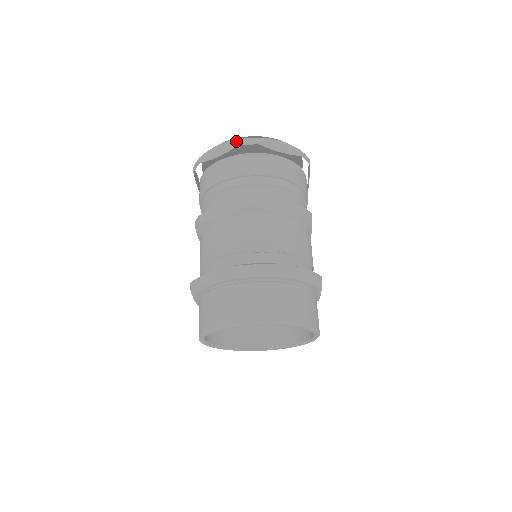
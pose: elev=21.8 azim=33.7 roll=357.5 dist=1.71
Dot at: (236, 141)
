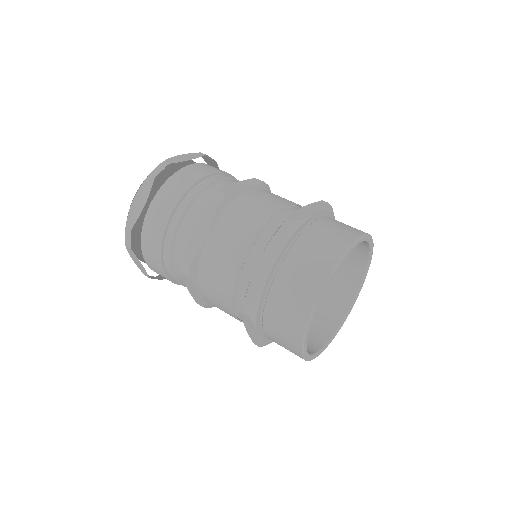
Dot at: (200, 153)
